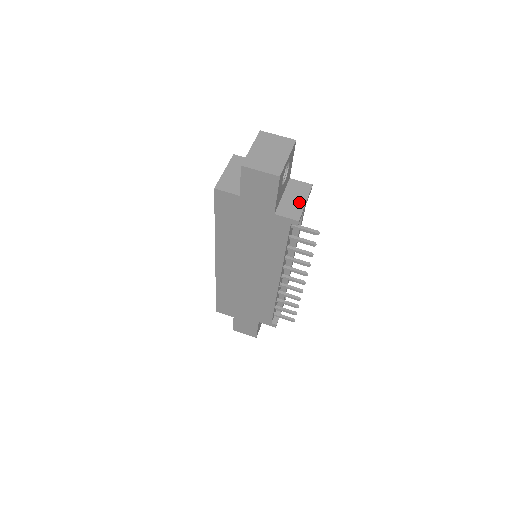
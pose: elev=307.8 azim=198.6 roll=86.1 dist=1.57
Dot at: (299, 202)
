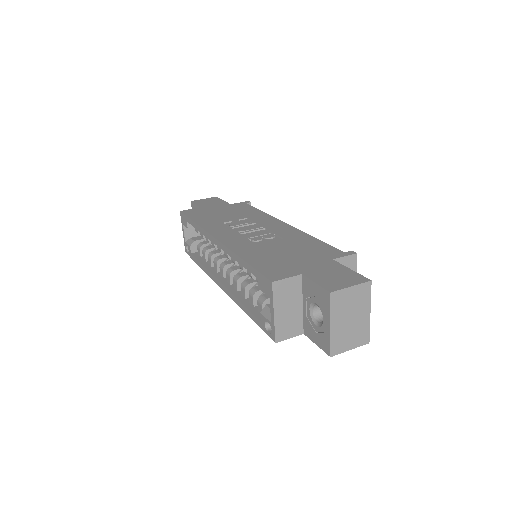
Dot at: occluded
